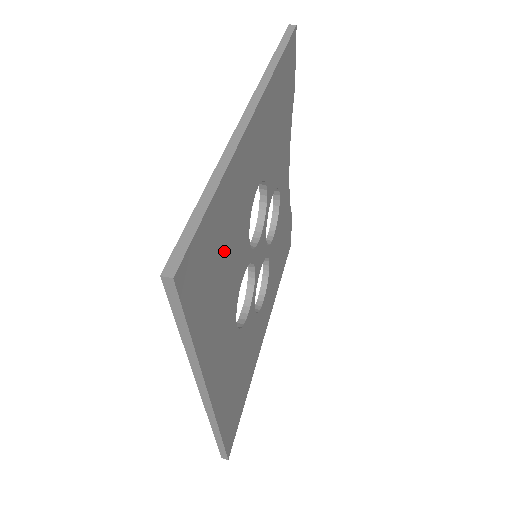
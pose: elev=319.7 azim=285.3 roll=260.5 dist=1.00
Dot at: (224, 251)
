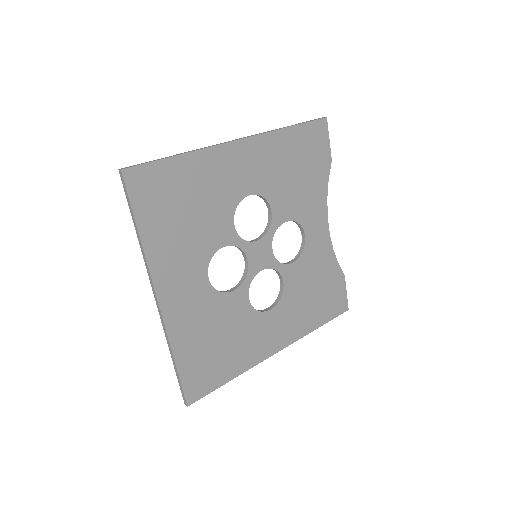
Dot at: (189, 202)
